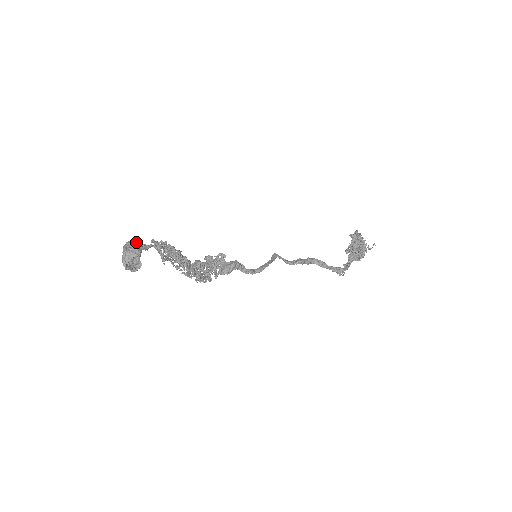
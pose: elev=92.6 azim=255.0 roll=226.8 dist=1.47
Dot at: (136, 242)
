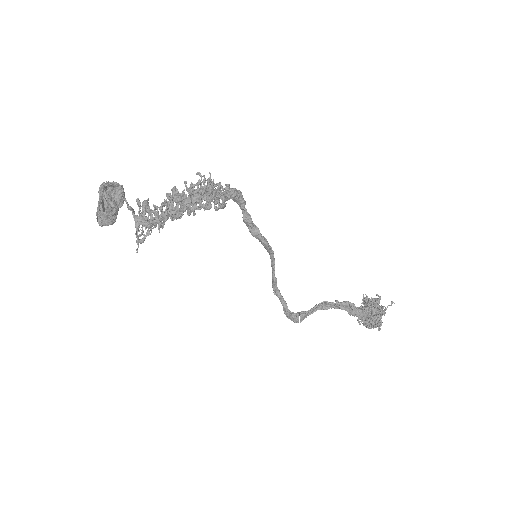
Dot at: occluded
